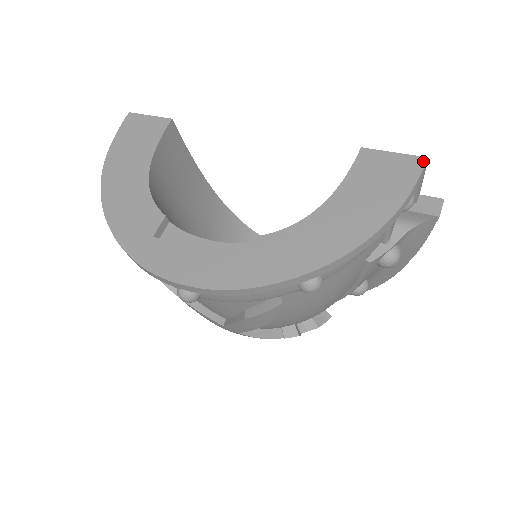
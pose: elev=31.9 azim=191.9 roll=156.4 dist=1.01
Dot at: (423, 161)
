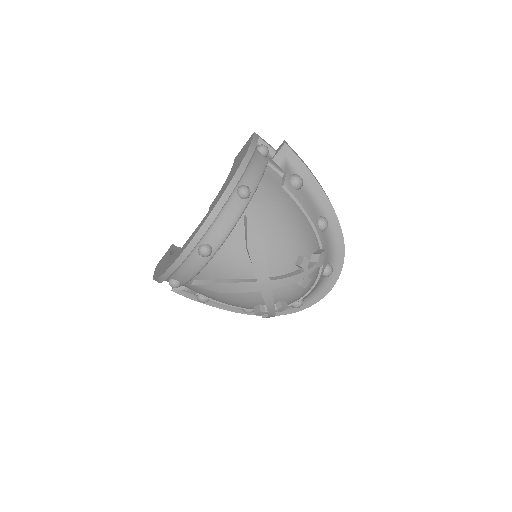
Dot at: (253, 134)
